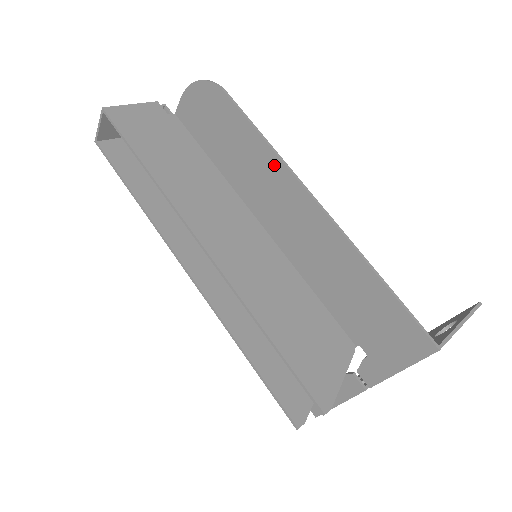
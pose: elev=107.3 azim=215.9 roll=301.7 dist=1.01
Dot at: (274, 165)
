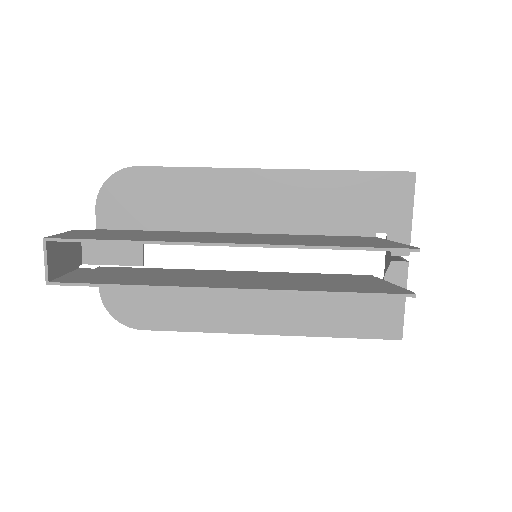
Dot at: (217, 177)
